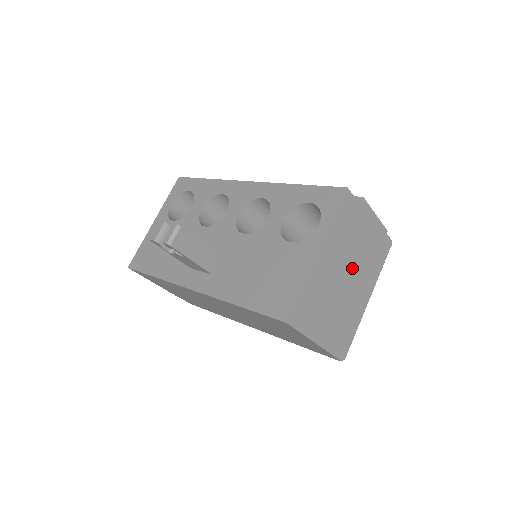
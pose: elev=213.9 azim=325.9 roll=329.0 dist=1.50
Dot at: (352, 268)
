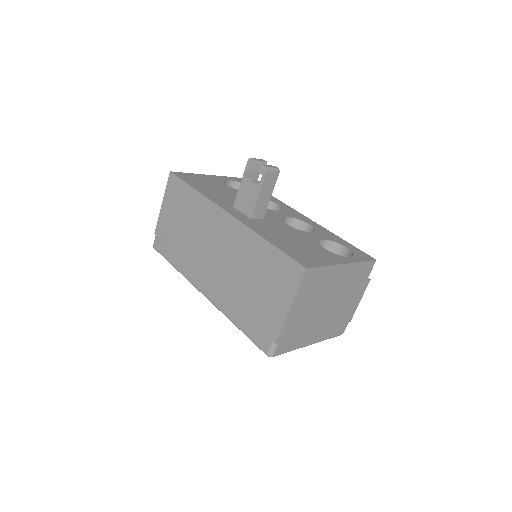
Dot at: (332, 307)
